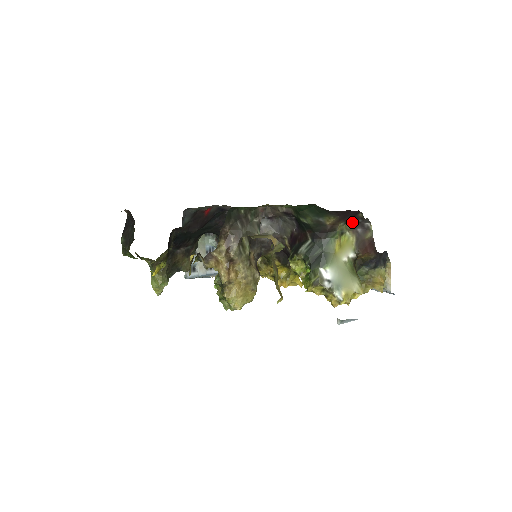
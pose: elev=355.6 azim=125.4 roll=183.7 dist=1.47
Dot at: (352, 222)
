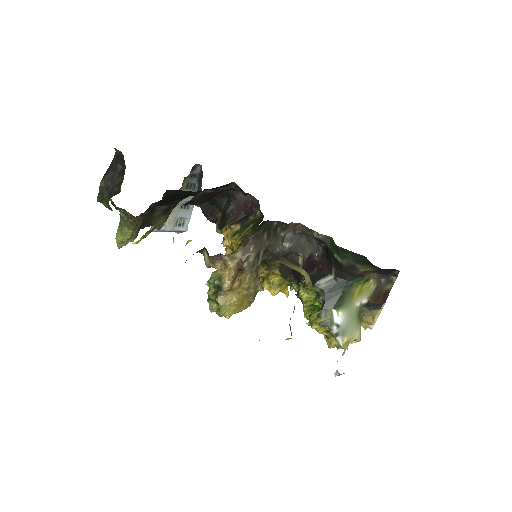
Dot at: (382, 273)
